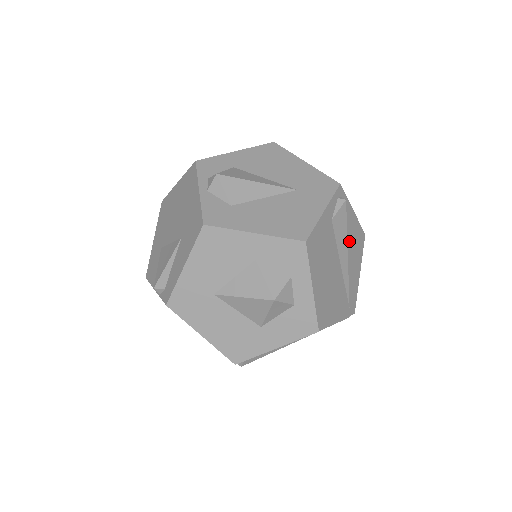
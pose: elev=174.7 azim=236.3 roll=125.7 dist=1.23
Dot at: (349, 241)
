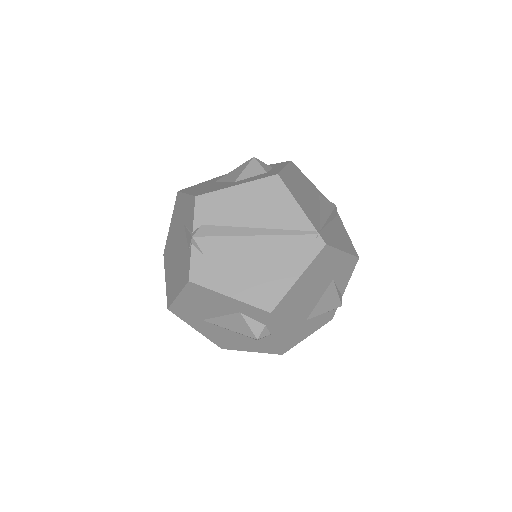
Dot at: (335, 226)
